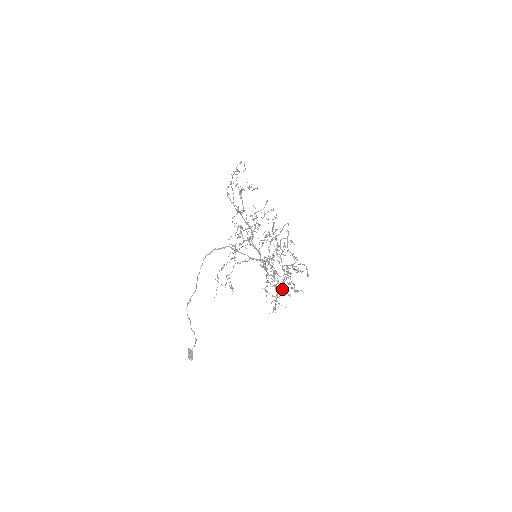
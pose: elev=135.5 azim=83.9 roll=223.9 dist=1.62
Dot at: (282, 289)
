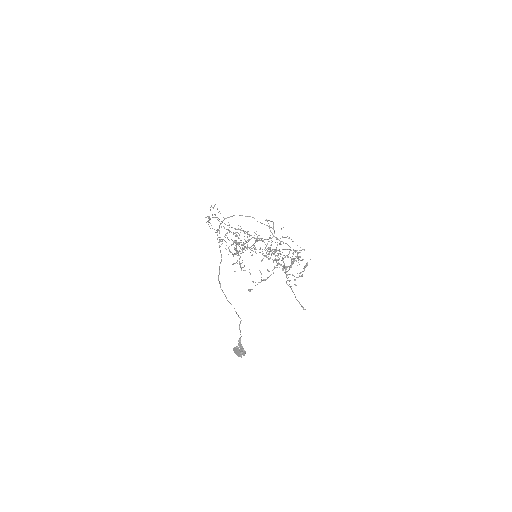
Dot at: occluded
